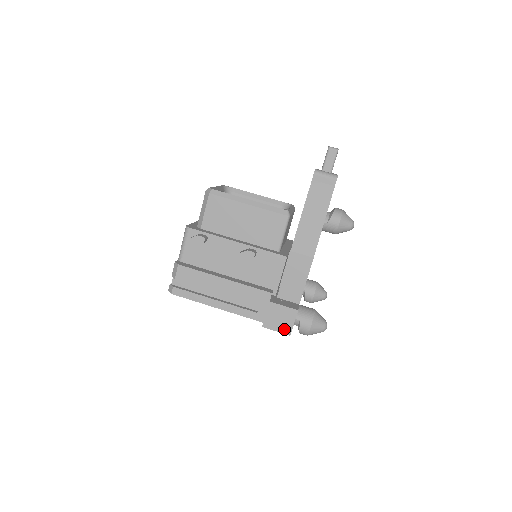
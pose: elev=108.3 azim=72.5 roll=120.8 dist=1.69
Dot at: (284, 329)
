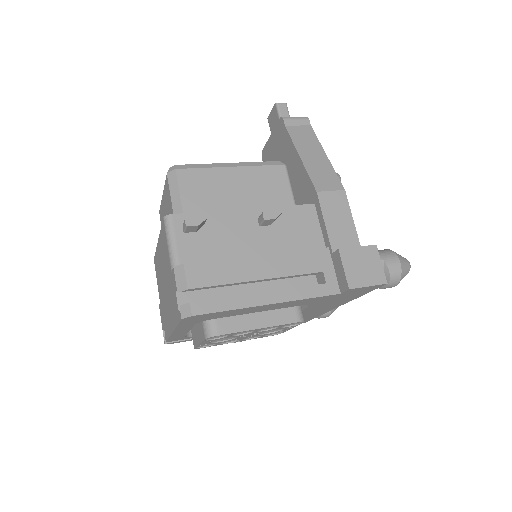
Dot at: (376, 278)
